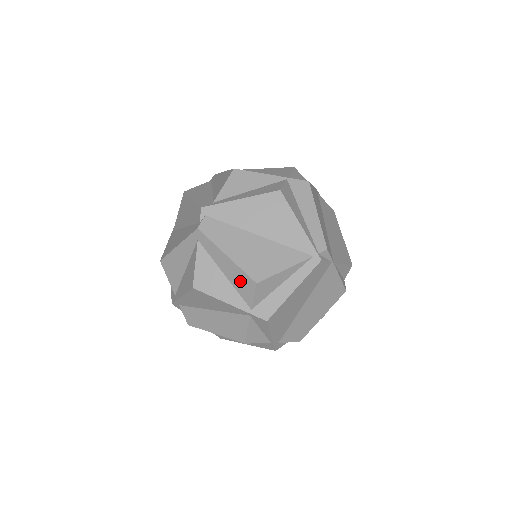
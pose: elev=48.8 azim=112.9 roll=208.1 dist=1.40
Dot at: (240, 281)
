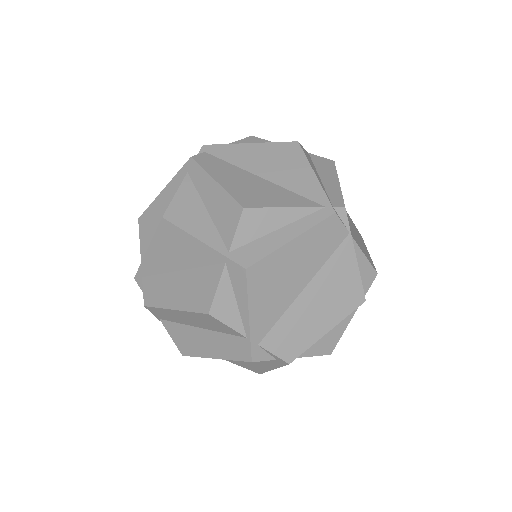
Dot at: (224, 212)
